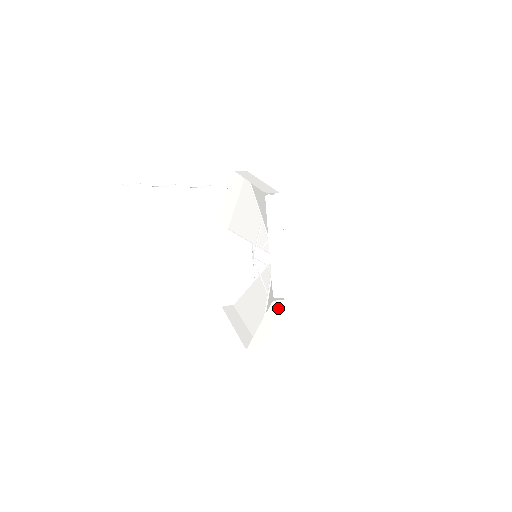
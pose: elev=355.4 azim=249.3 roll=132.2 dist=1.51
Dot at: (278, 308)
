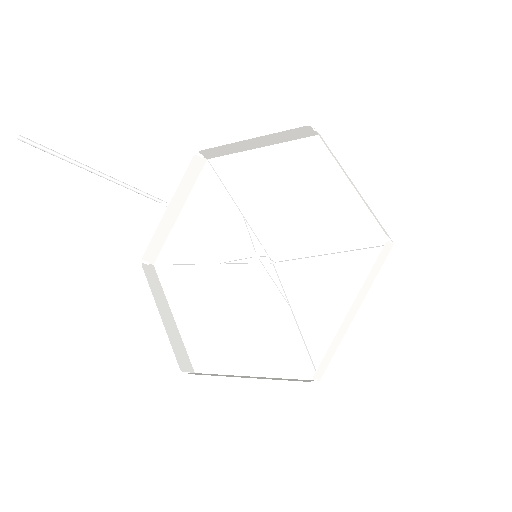
Dot at: (379, 264)
